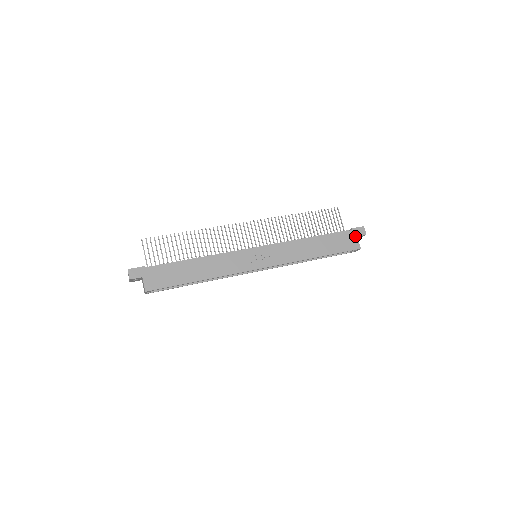
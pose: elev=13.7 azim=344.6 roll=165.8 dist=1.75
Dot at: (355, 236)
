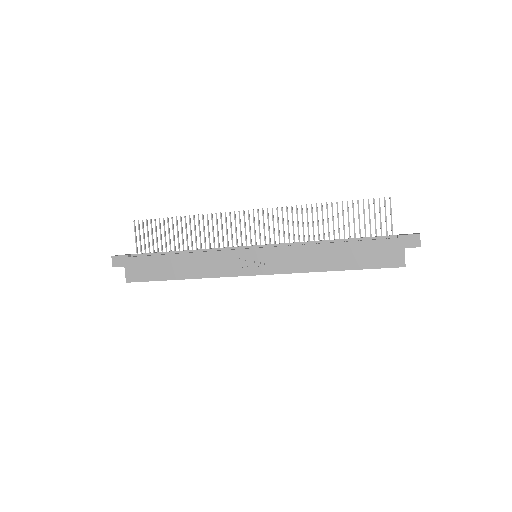
Dot at: (401, 247)
